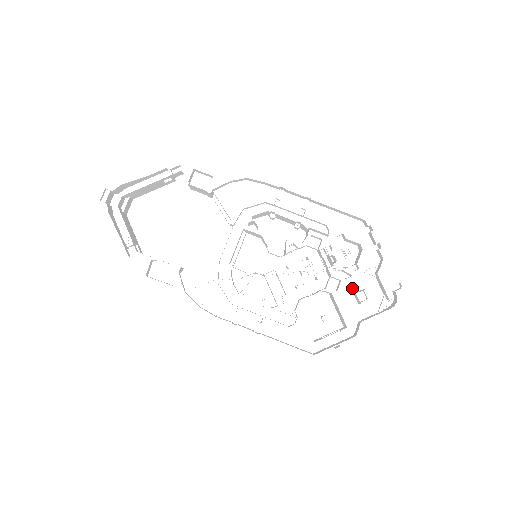
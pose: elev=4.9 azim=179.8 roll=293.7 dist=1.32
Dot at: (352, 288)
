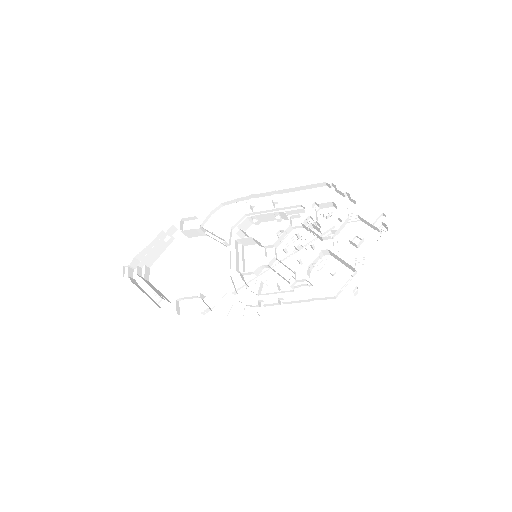
Dot at: (346, 239)
